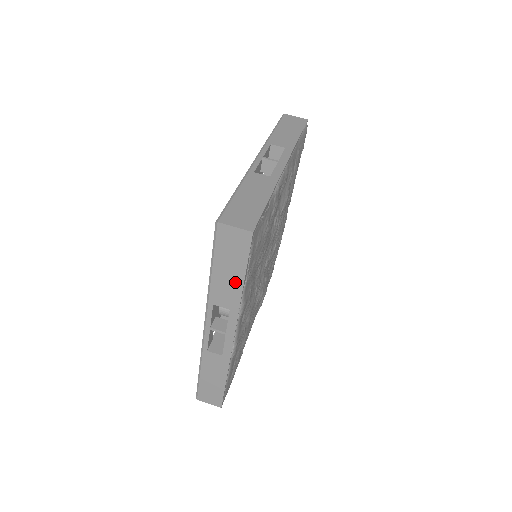
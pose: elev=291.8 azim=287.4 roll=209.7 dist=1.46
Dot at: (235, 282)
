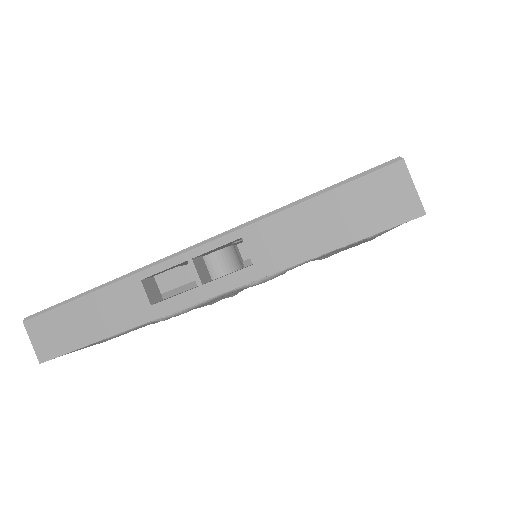
Dot at: (313, 242)
